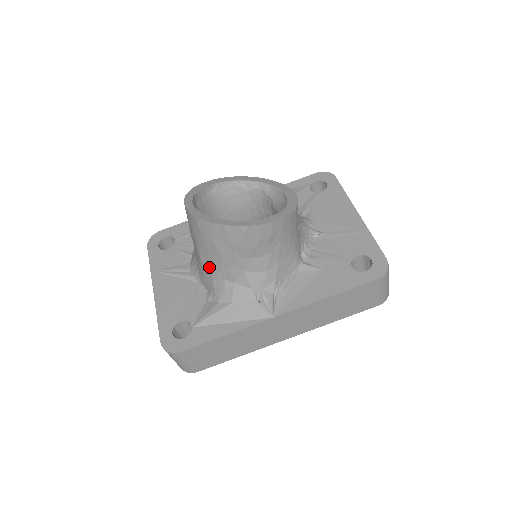
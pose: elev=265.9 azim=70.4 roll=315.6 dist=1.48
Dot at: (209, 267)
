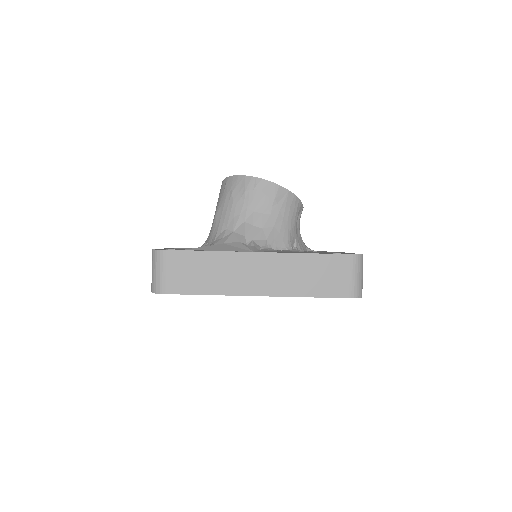
Dot at: (219, 220)
